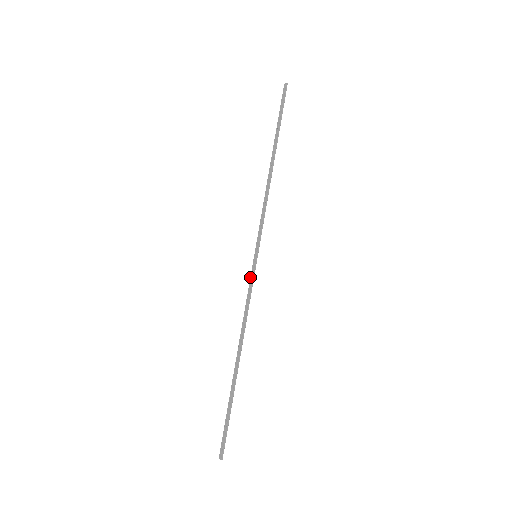
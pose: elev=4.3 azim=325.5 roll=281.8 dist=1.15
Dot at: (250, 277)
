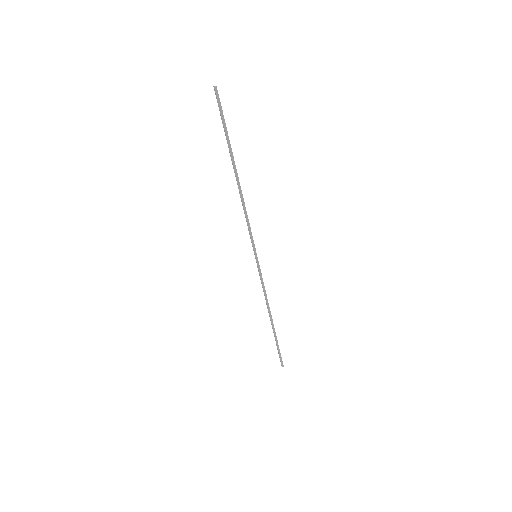
Dot at: (258, 271)
